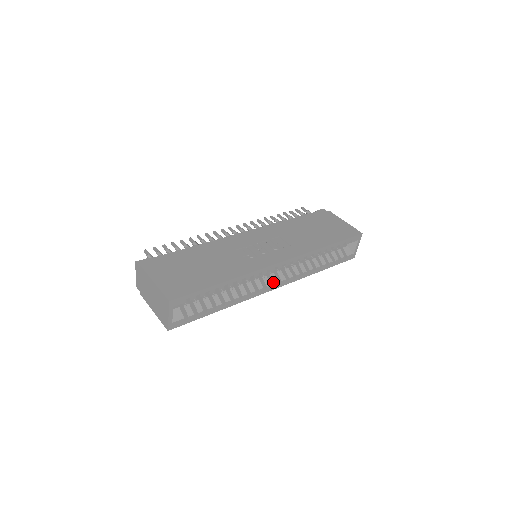
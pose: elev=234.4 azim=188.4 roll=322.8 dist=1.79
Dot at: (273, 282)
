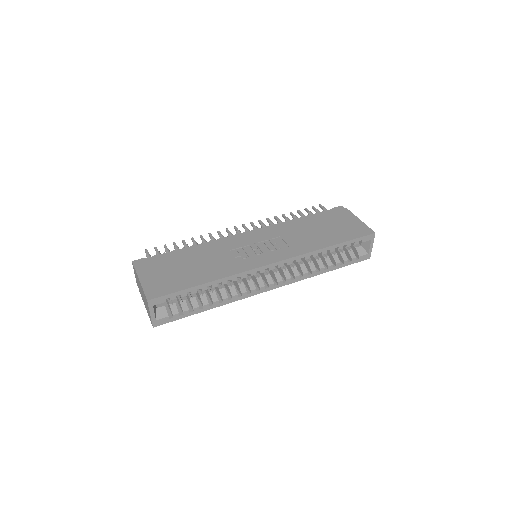
Dot at: (268, 283)
